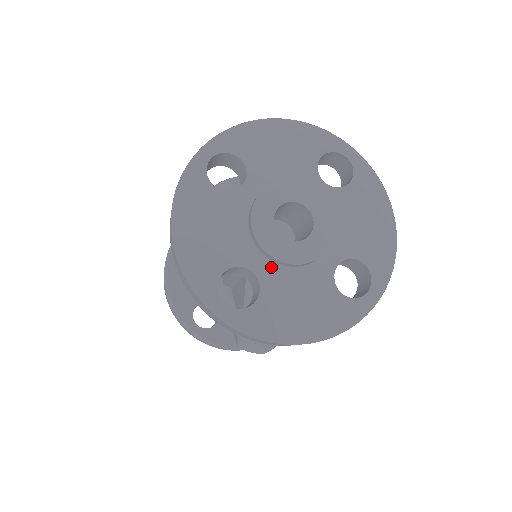
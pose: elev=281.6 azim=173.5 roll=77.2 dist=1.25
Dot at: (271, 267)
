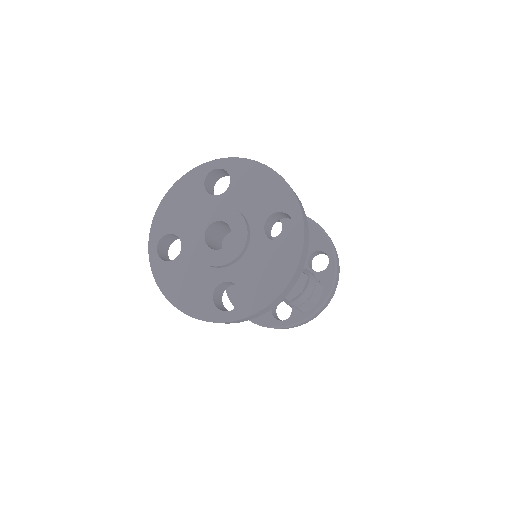
Dot at: (232, 269)
